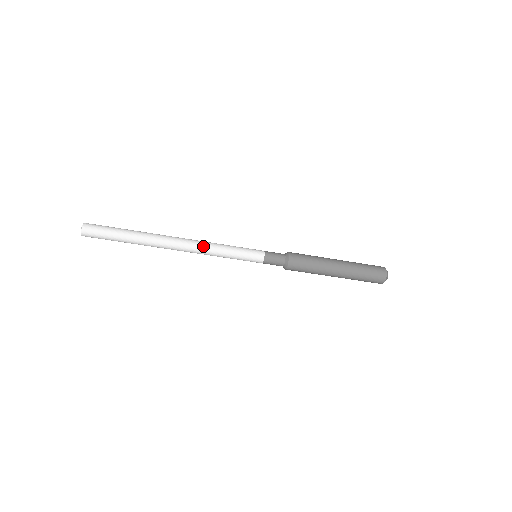
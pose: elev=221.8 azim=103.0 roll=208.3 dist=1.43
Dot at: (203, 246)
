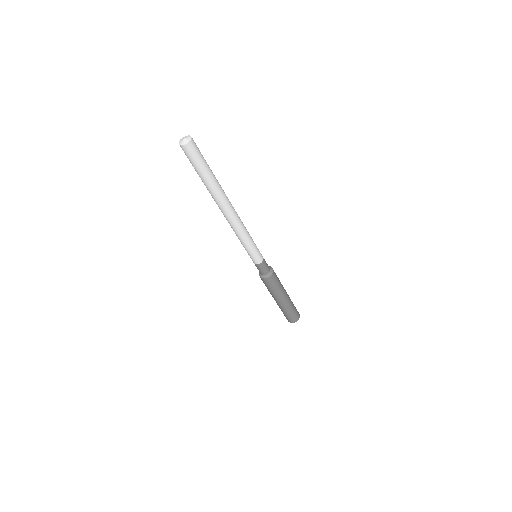
Dot at: (242, 226)
